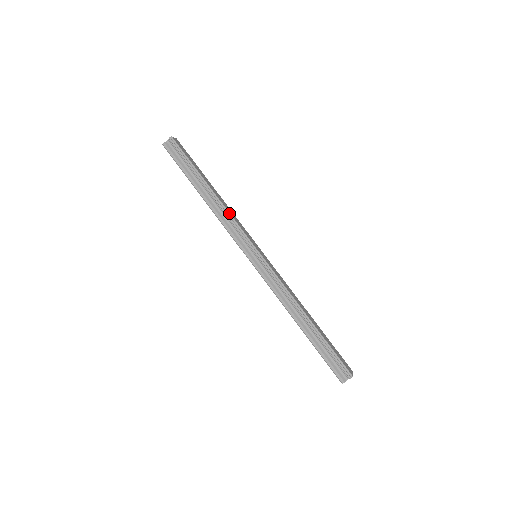
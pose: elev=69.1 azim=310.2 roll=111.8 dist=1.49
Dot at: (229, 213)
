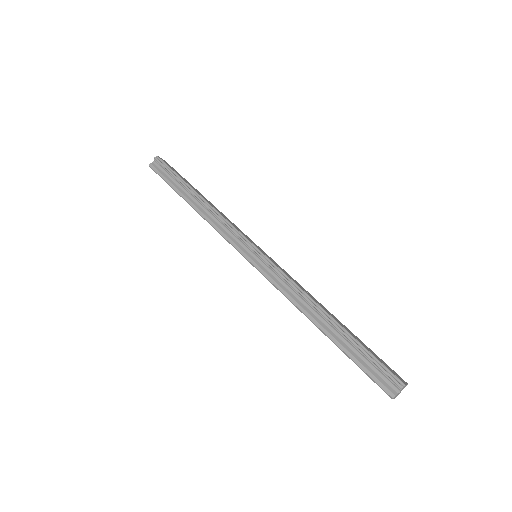
Dot at: (219, 214)
